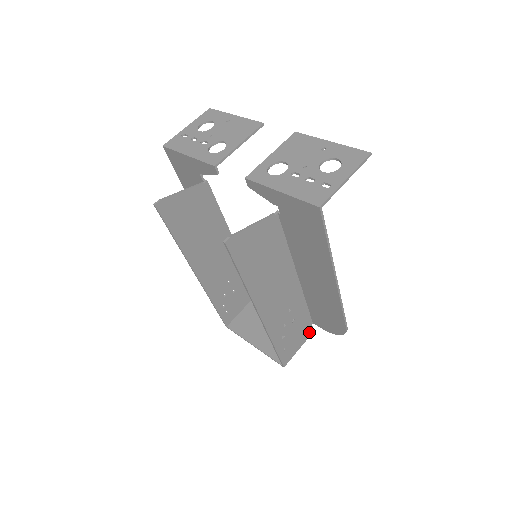
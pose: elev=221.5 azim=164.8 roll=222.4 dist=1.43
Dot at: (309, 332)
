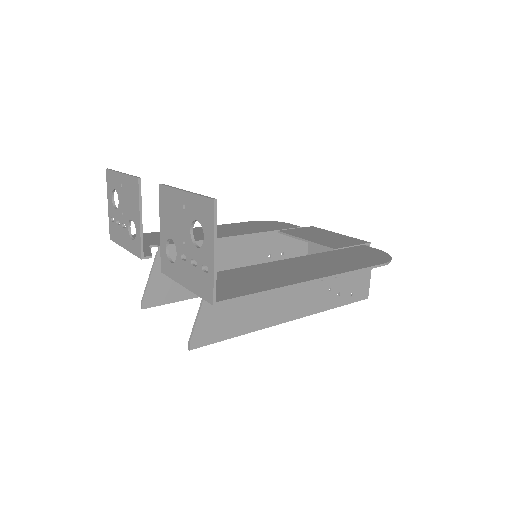
Dot at: occluded
